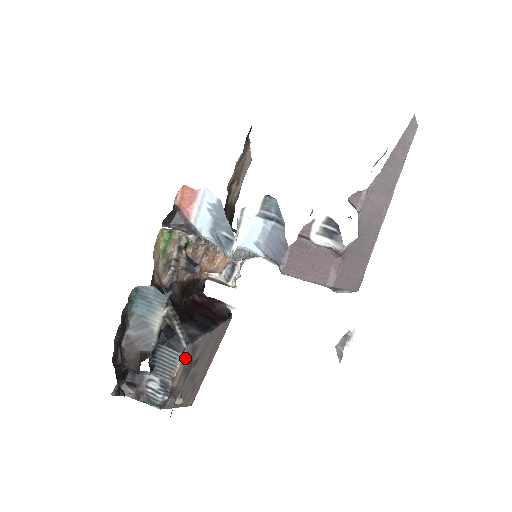
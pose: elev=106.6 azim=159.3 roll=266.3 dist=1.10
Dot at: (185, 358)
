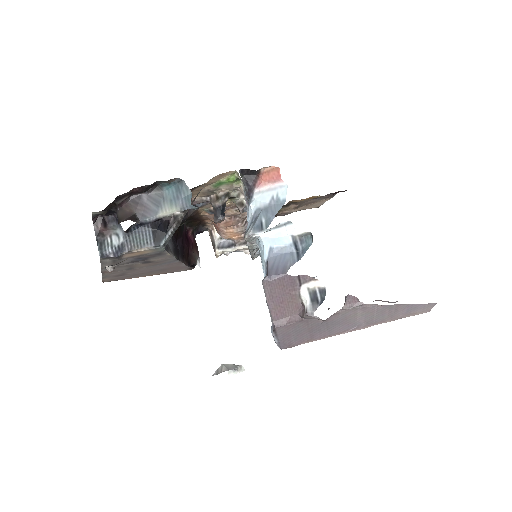
Dot at: (150, 251)
